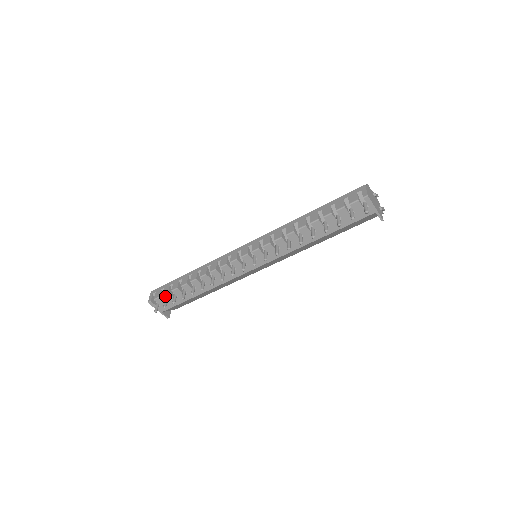
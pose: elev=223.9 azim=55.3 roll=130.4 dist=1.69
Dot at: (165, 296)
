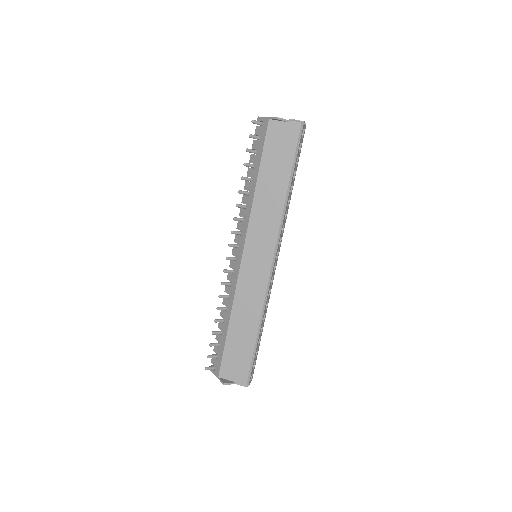
Dot at: (214, 350)
